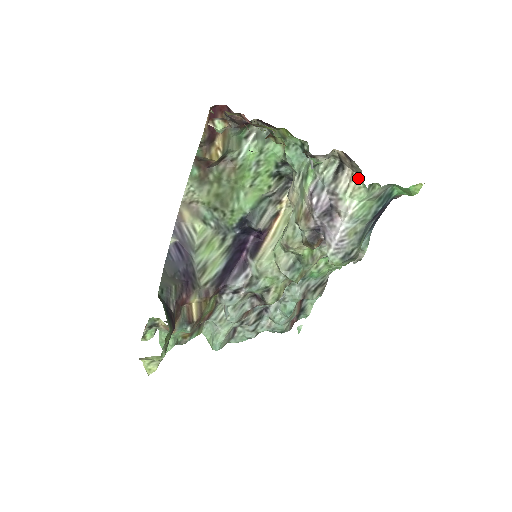
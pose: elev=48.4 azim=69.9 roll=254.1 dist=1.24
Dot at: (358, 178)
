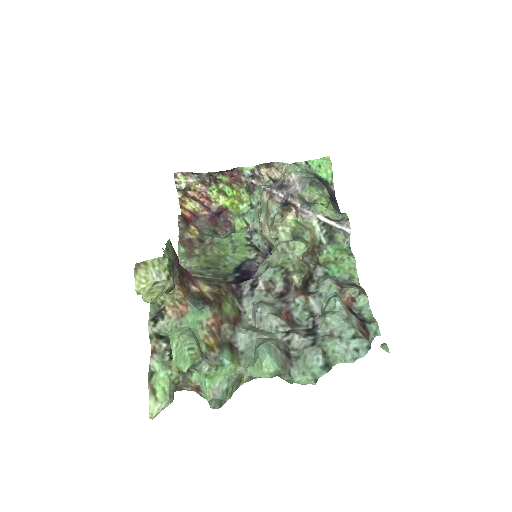
Dot at: (285, 169)
